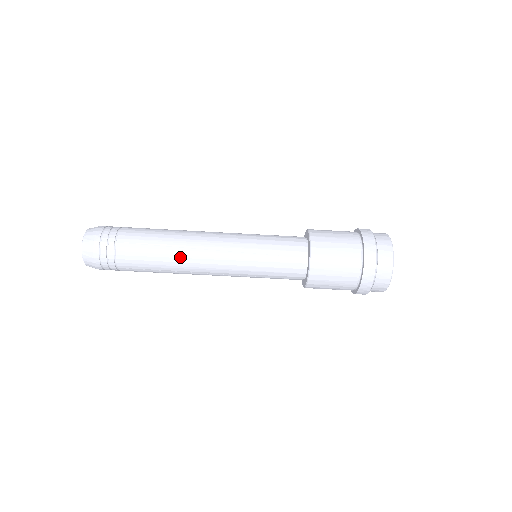
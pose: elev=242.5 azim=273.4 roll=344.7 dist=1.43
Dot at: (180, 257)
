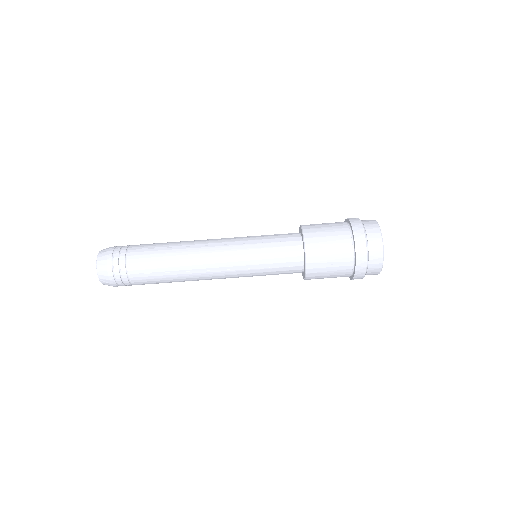
Dot at: (185, 254)
